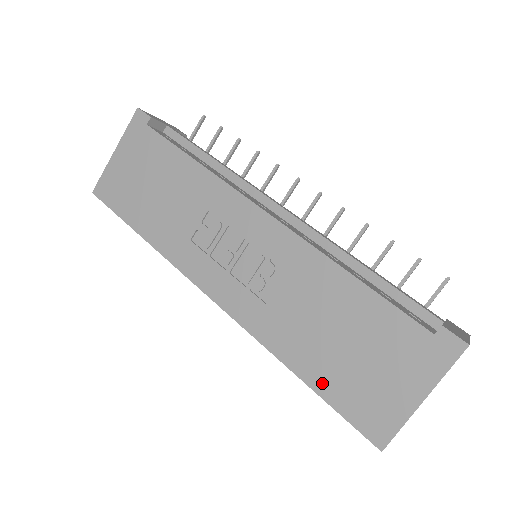
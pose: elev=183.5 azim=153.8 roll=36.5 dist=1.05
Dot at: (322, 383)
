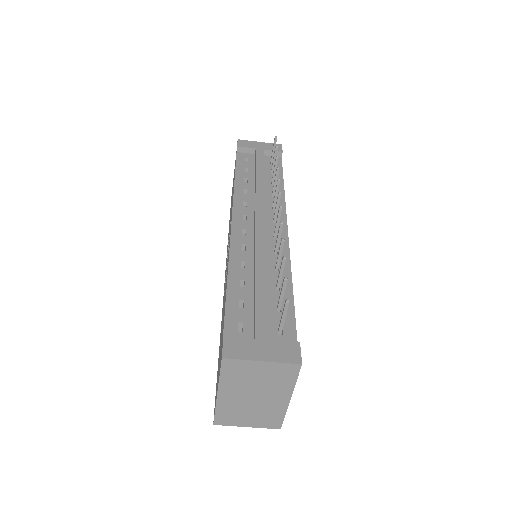
Dot at: (218, 361)
